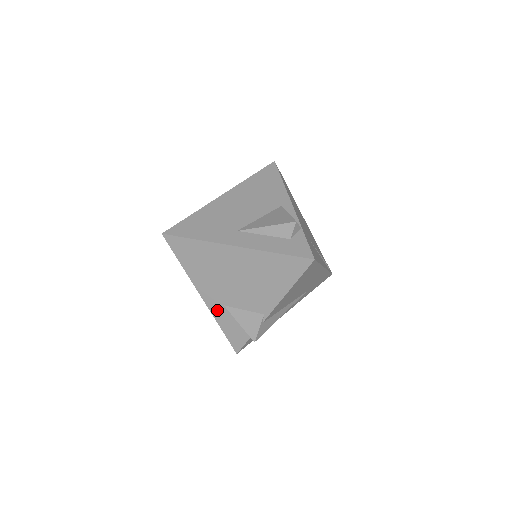
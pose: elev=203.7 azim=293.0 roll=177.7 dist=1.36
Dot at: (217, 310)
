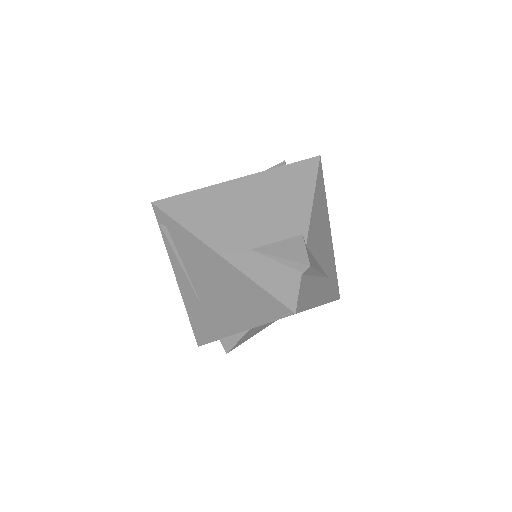
Dot at: (244, 261)
